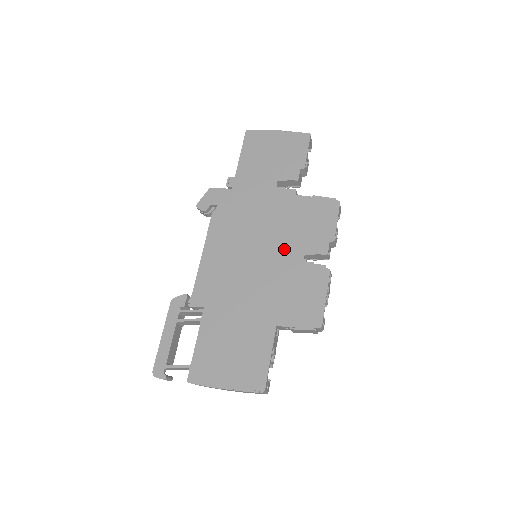
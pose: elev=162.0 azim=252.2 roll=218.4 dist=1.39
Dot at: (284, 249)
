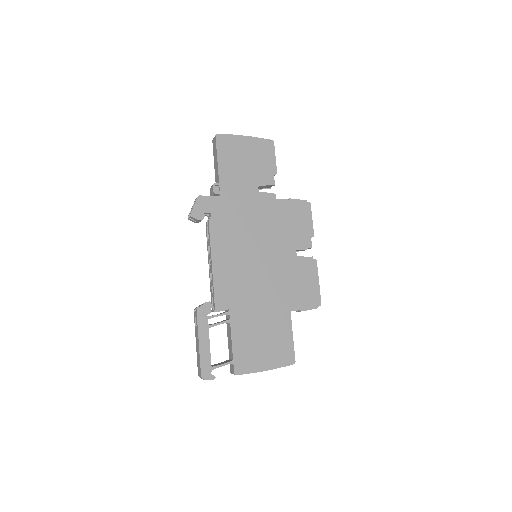
Dot at: (280, 248)
